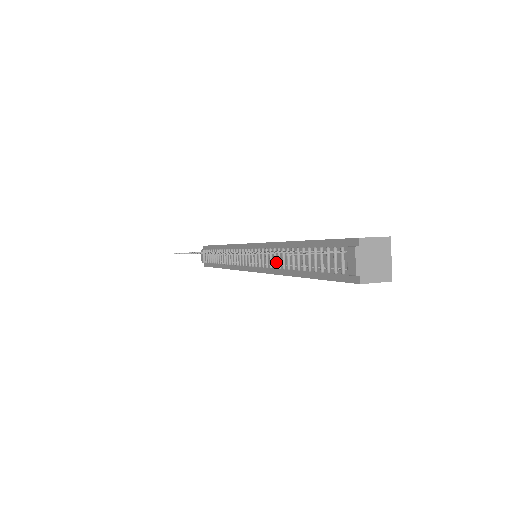
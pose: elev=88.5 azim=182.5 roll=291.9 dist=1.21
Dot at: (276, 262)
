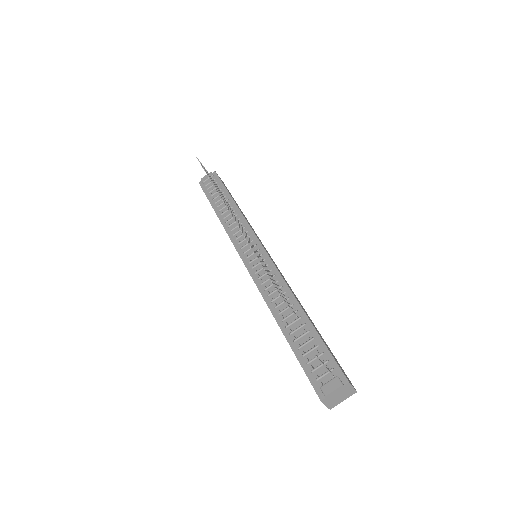
Dot at: (273, 294)
